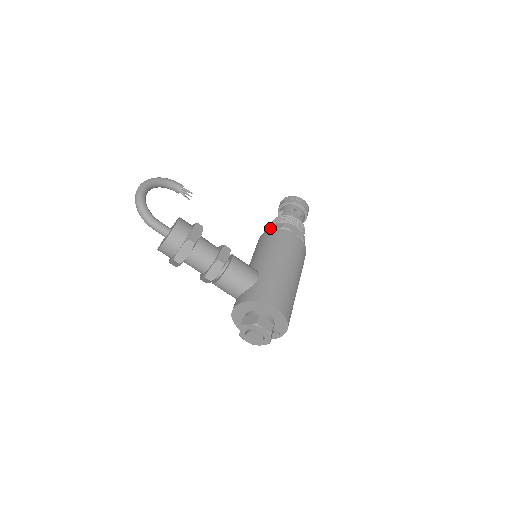
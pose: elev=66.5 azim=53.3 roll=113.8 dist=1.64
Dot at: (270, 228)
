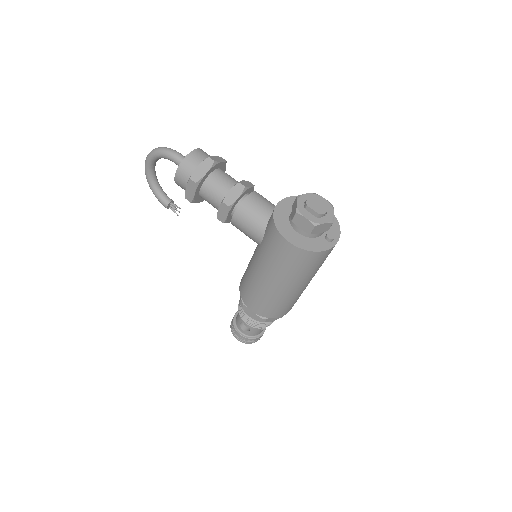
Dot at: occluded
